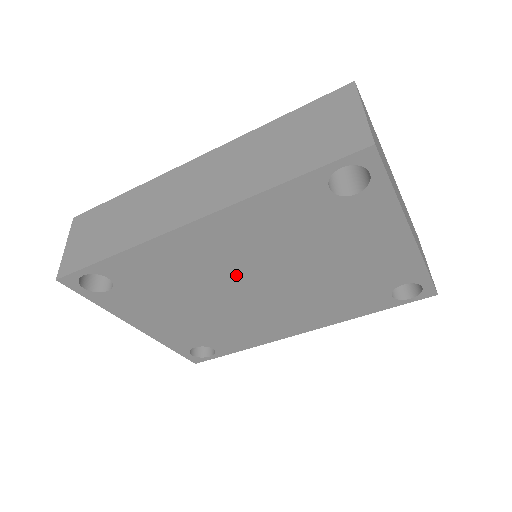
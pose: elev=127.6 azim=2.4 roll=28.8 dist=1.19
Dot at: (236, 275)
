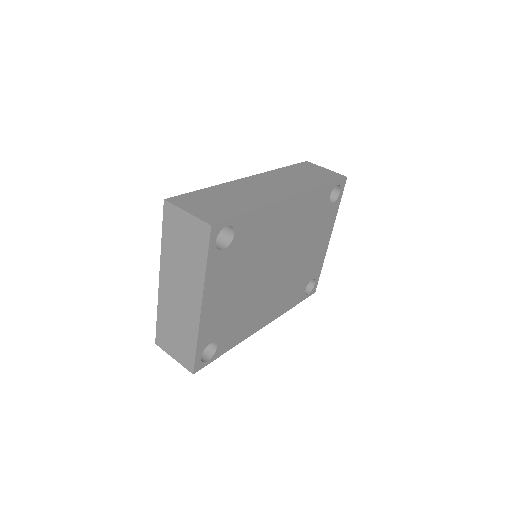
Dot at: (277, 251)
